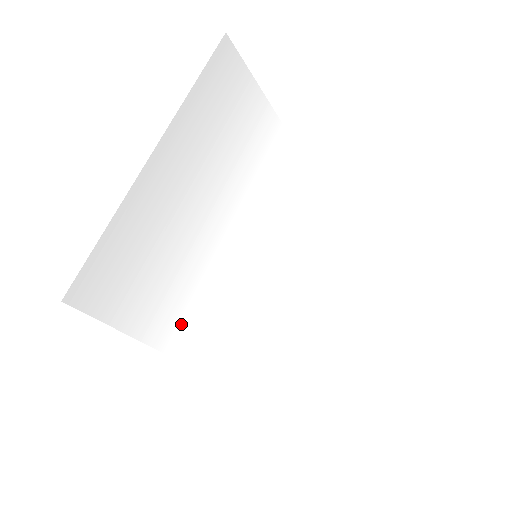
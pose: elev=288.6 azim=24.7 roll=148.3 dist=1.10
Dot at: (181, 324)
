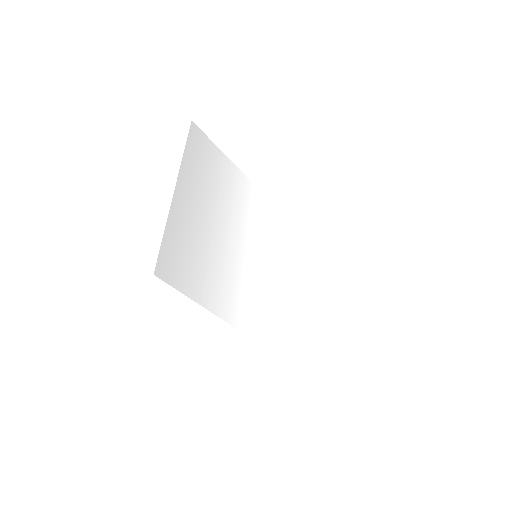
Dot at: (225, 299)
